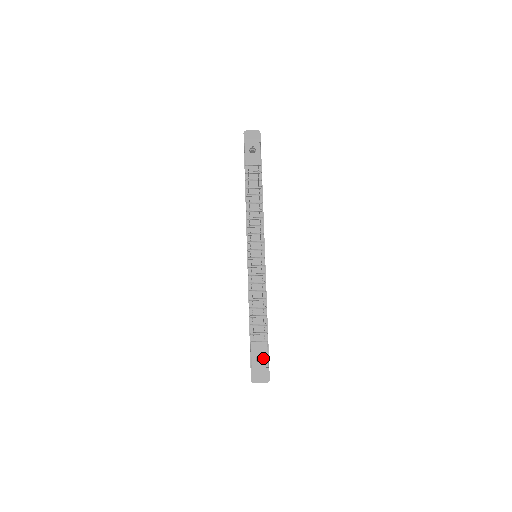
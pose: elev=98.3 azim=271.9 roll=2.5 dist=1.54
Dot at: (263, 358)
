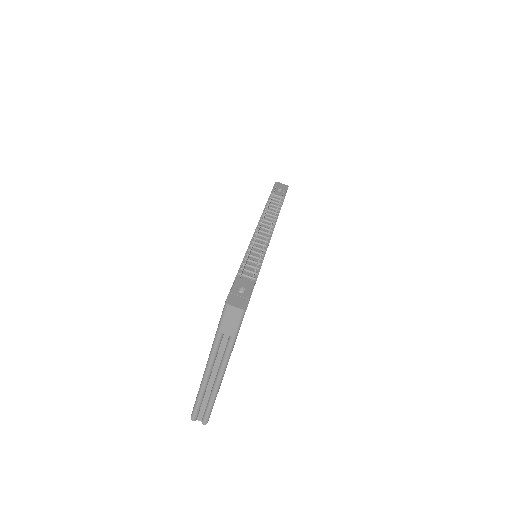
Dot at: (245, 291)
